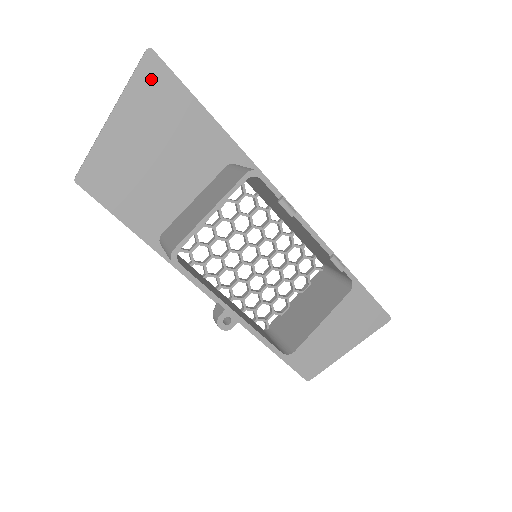
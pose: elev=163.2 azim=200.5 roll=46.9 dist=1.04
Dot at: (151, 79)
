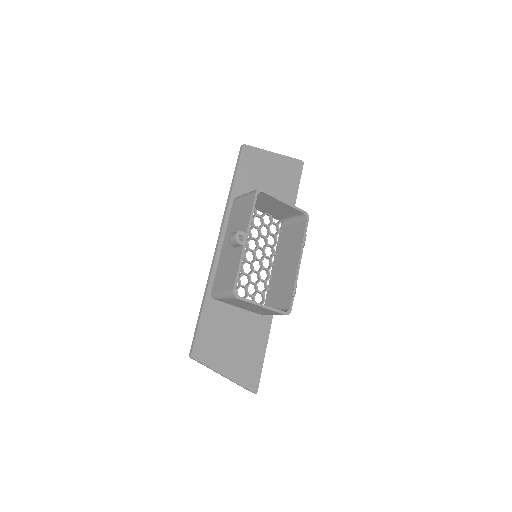
Dot at: (295, 166)
